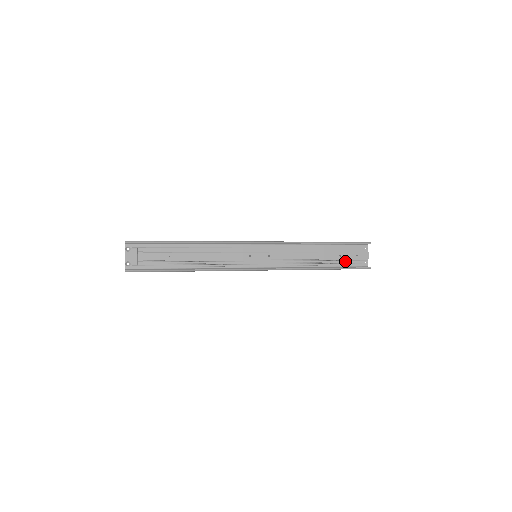
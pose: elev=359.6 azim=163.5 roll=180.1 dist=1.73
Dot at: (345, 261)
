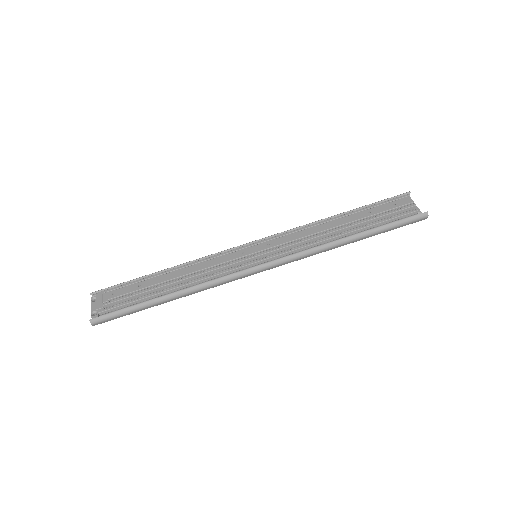
Dot at: (380, 215)
